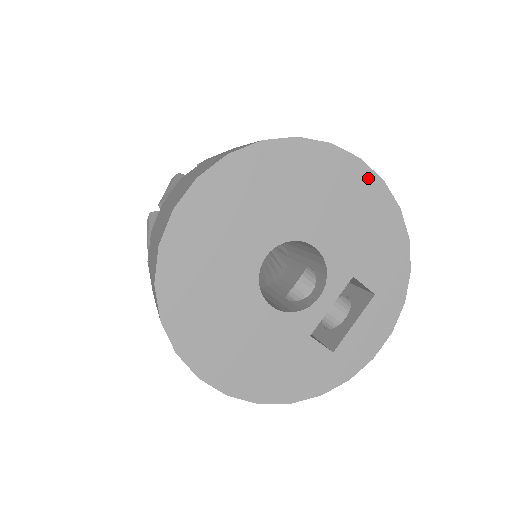
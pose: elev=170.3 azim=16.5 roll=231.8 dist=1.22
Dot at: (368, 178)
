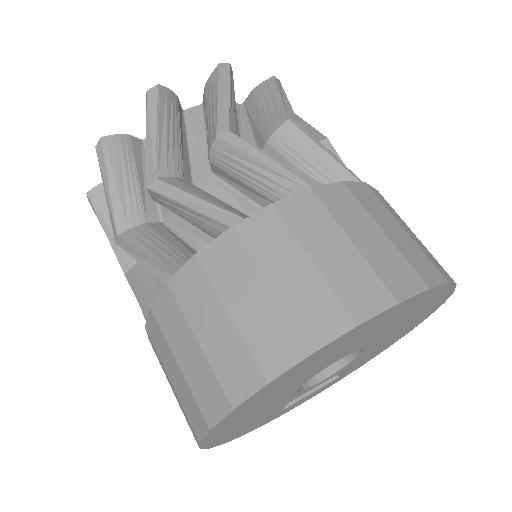
Dot at: (429, 314)
